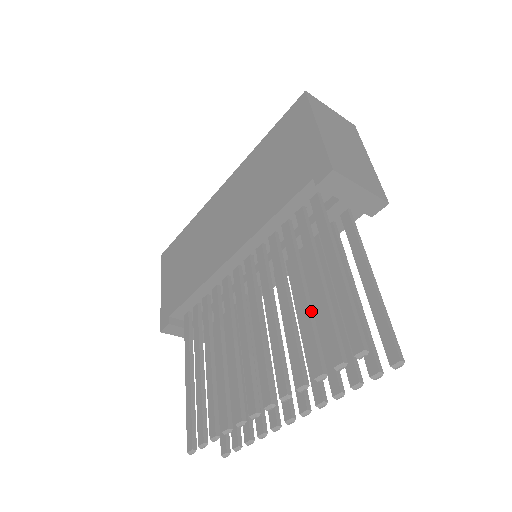
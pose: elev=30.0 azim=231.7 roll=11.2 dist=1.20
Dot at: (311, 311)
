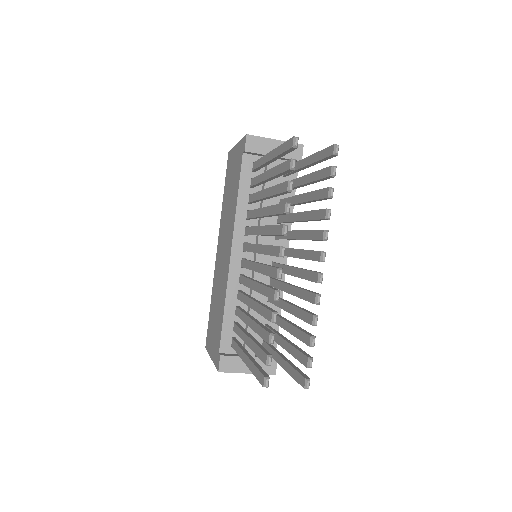
Dot at: occluded
